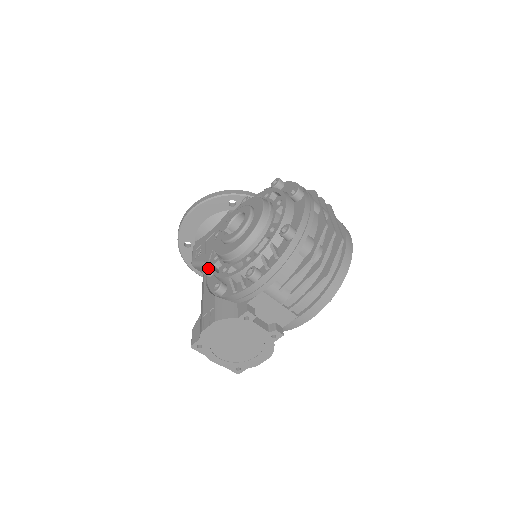
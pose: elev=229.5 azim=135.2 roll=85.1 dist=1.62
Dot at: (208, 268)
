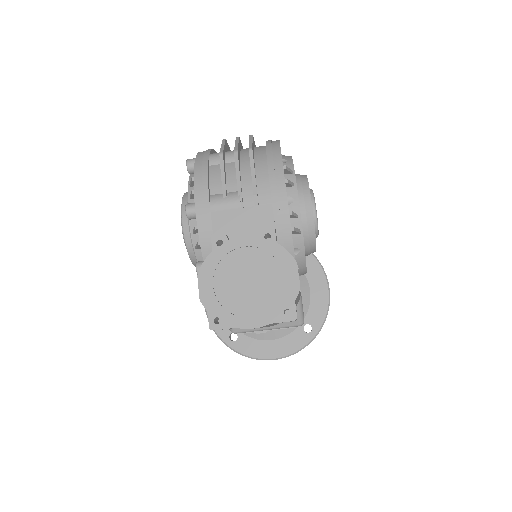
Dot at: occluded
